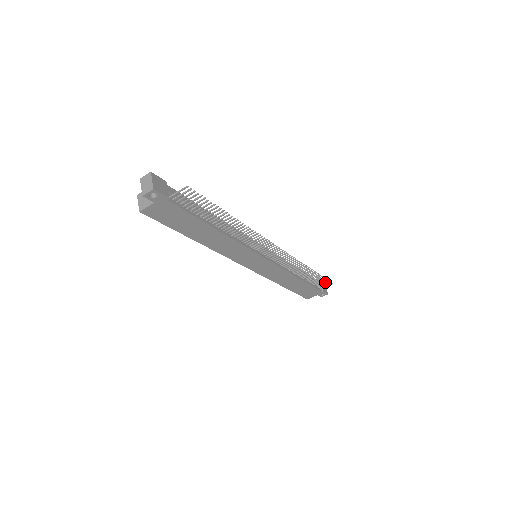
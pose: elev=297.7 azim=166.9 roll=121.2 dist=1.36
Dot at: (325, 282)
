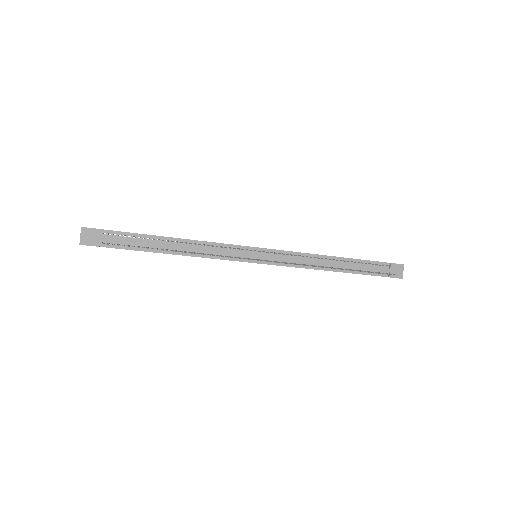
Dot at: (381, 273)
